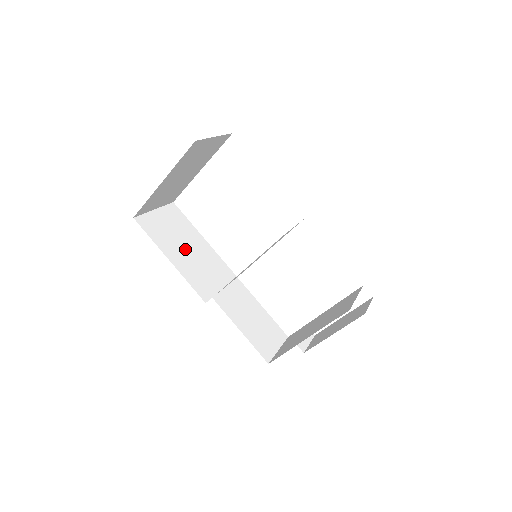
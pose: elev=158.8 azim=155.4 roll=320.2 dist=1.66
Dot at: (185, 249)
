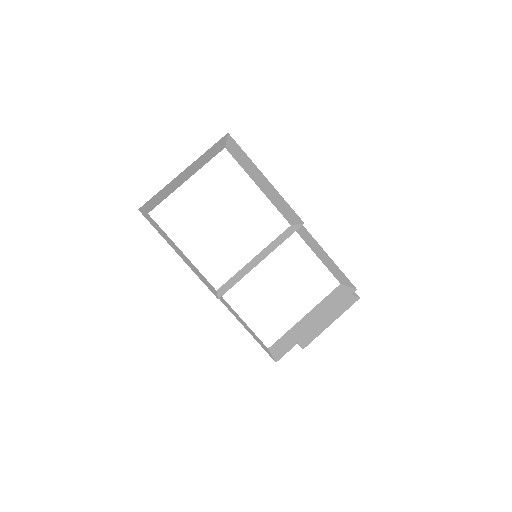
Dot at: (179, 252)
